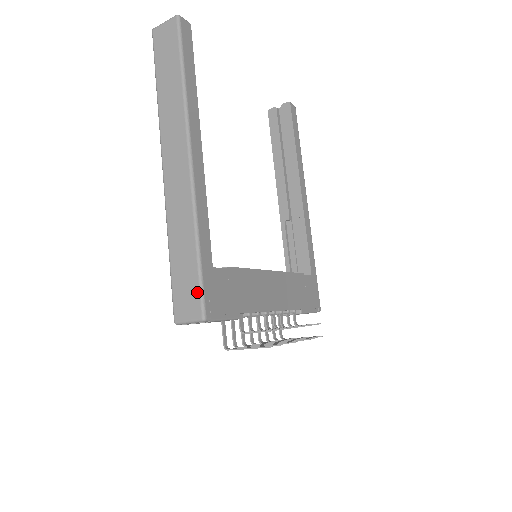
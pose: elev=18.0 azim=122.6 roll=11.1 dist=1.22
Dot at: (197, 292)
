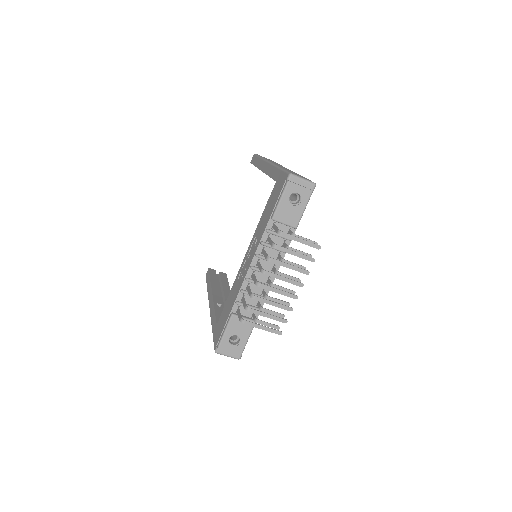
Dot at: (308, 179)
